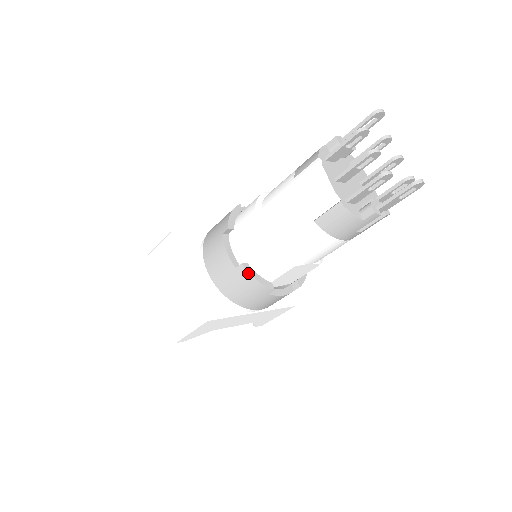
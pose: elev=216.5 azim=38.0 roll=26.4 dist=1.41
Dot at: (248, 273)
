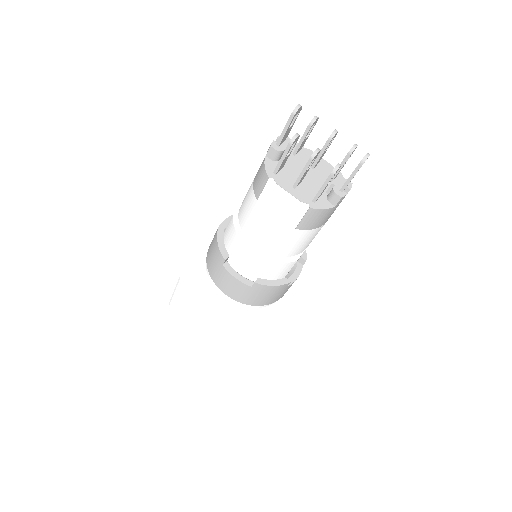
Dot at: (264, 286)
